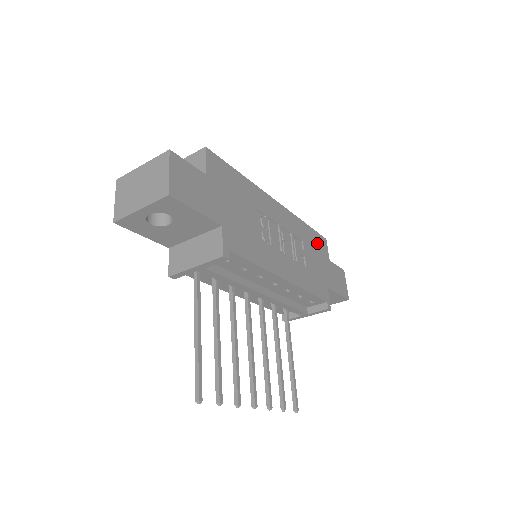
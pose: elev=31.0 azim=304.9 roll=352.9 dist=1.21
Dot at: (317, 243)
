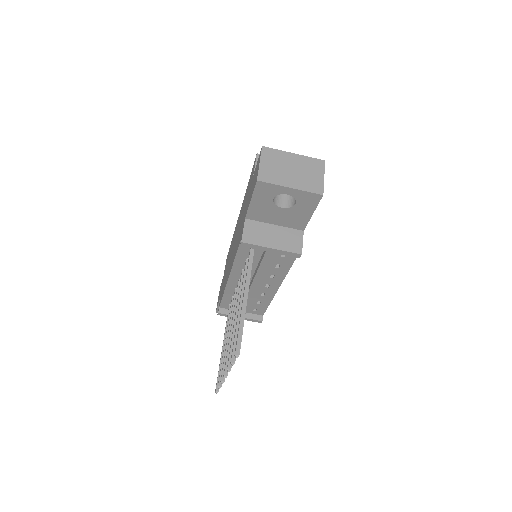
Dot at: occluded
